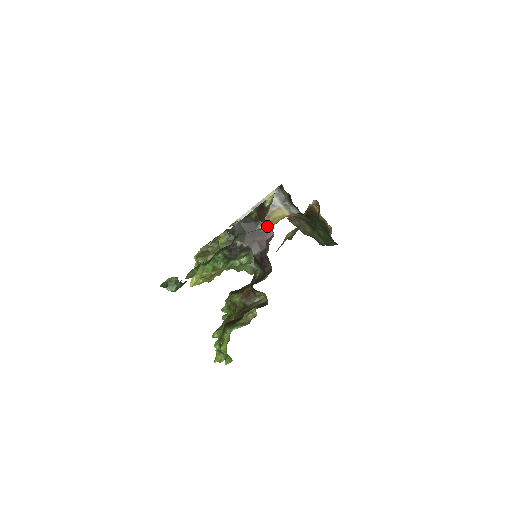
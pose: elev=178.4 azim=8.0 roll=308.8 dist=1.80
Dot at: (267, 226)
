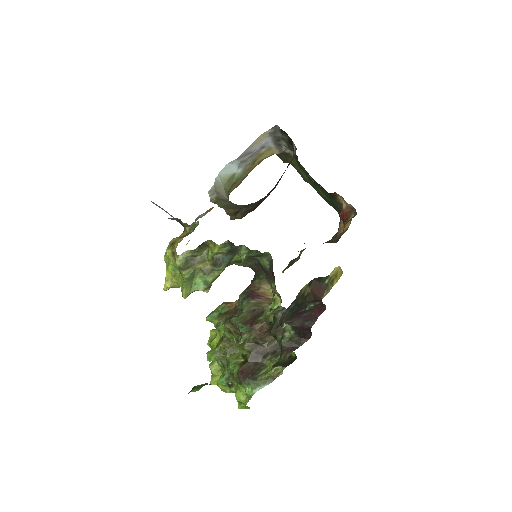
Dot at: (321, 303)
